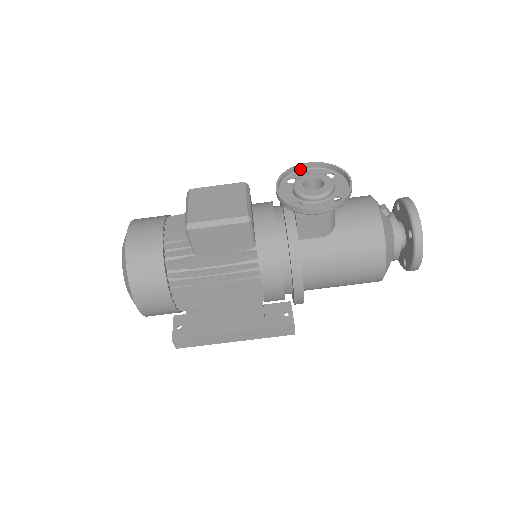
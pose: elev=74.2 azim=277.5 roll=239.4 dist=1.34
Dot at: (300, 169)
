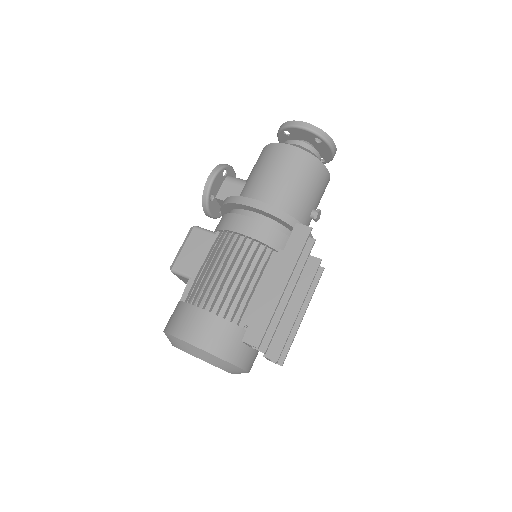
Dot at: occluded
